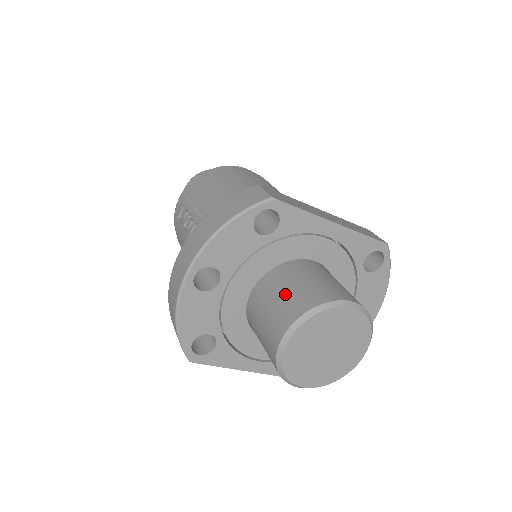
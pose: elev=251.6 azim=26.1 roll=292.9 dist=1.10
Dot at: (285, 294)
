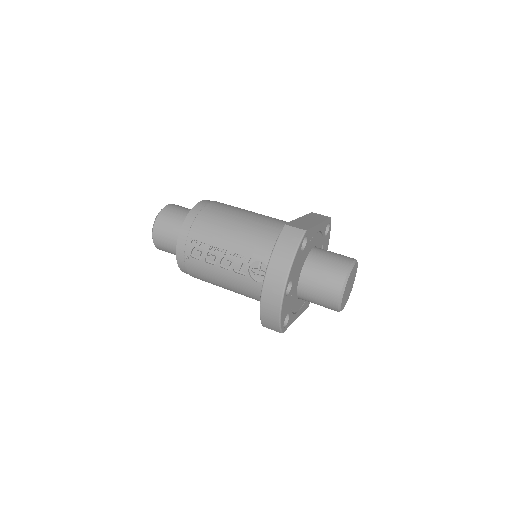
Dot at: (326, 273)
